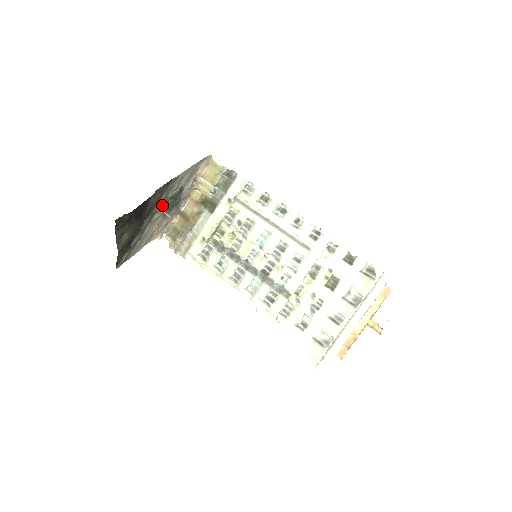
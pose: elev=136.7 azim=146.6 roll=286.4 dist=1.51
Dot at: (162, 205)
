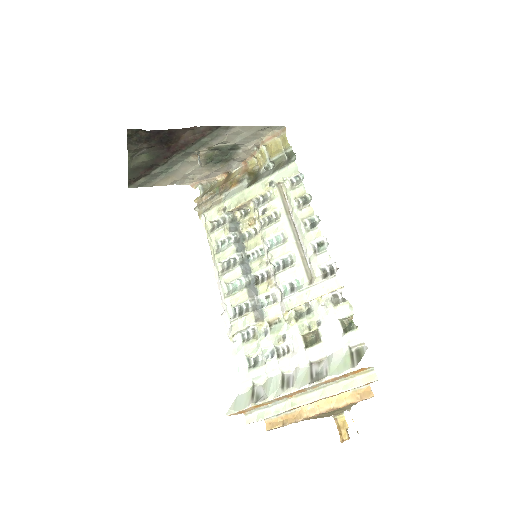
Dot at: (203, 150)
